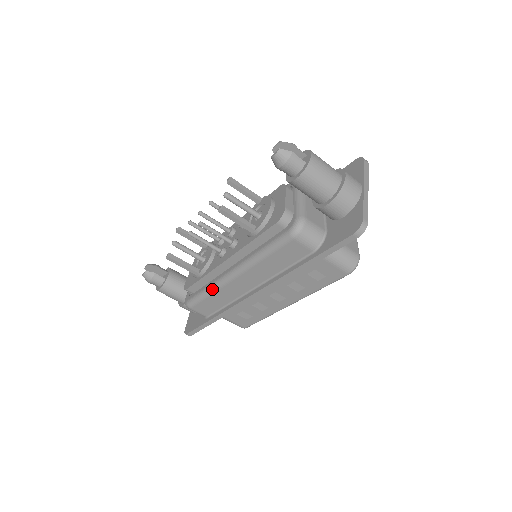
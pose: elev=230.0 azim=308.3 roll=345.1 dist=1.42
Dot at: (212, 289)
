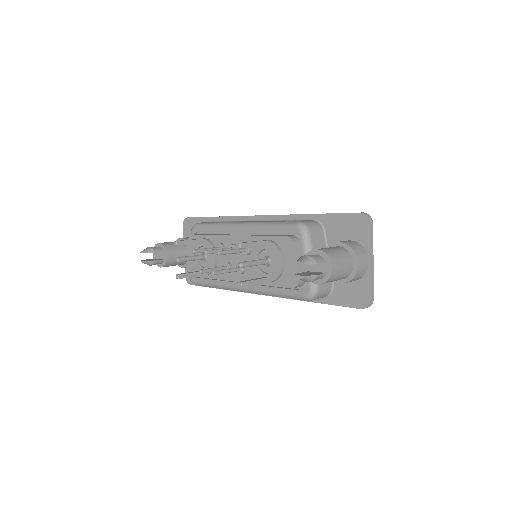
Dot at: (221, 288)
